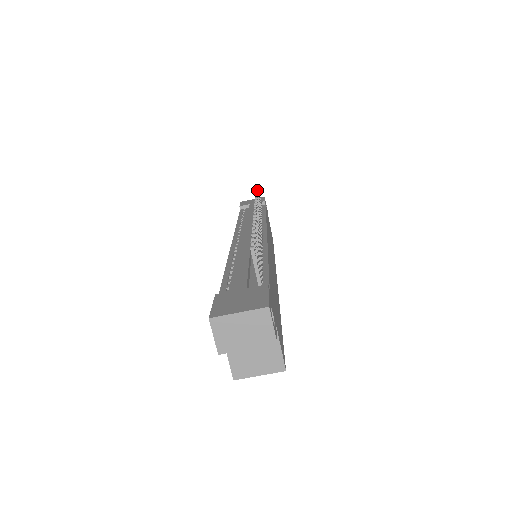
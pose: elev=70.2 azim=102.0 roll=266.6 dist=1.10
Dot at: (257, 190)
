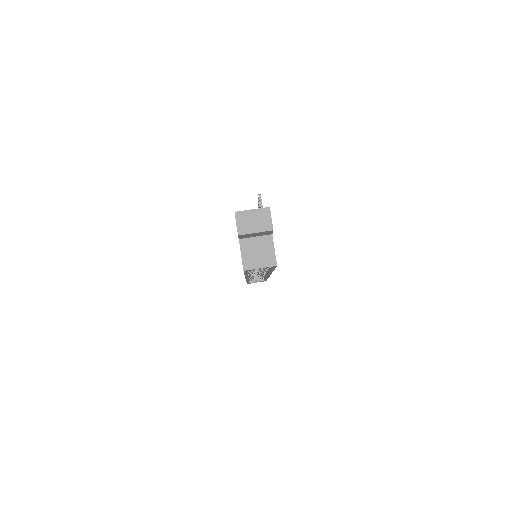
Dot at: occluded
